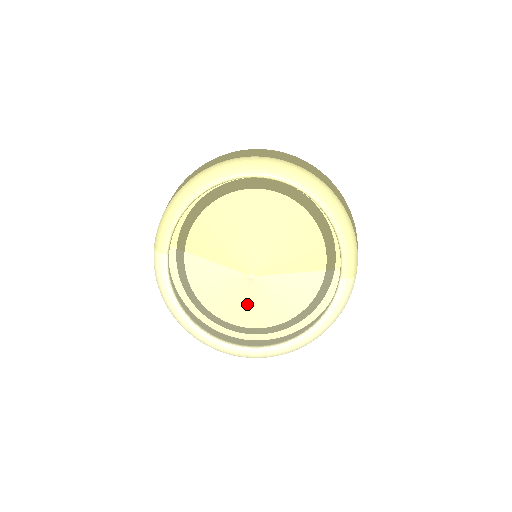
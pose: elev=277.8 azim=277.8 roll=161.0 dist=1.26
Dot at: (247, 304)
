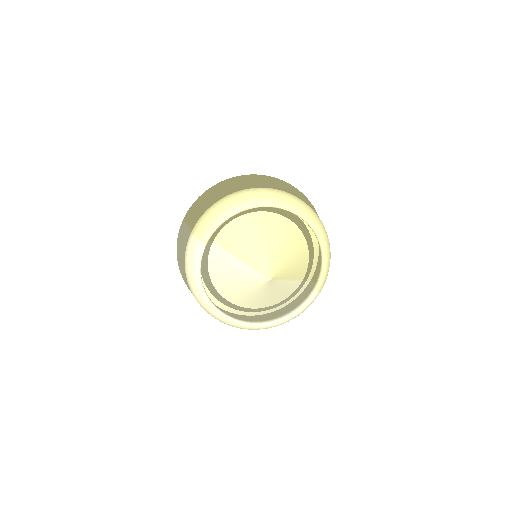
Dot at: (251, 293)
